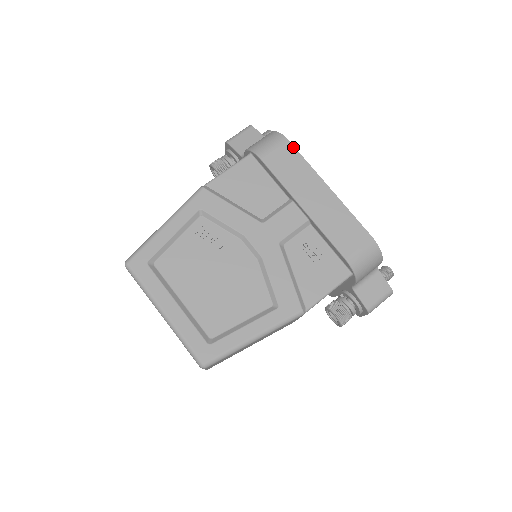
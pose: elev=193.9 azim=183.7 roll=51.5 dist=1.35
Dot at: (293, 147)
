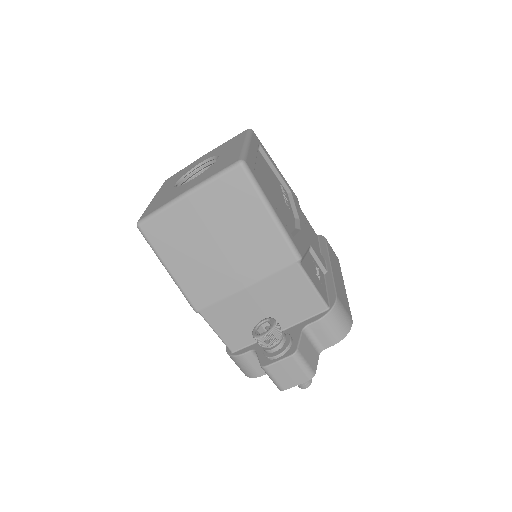
Dot at: occluded
